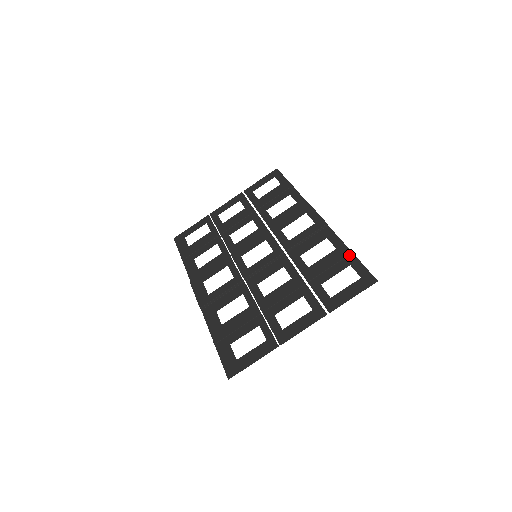
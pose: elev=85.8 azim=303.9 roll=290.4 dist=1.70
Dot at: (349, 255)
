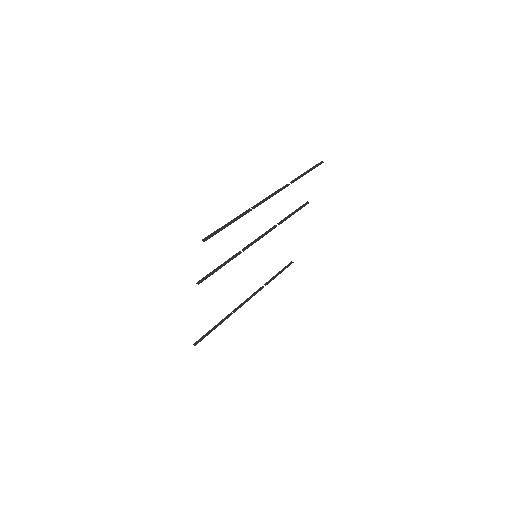
Dot at: (319, 163)
